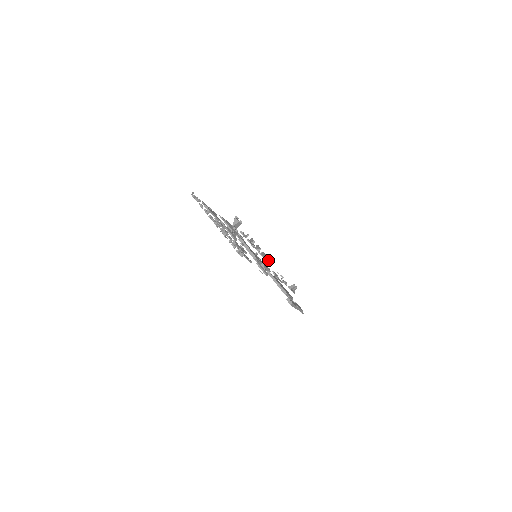
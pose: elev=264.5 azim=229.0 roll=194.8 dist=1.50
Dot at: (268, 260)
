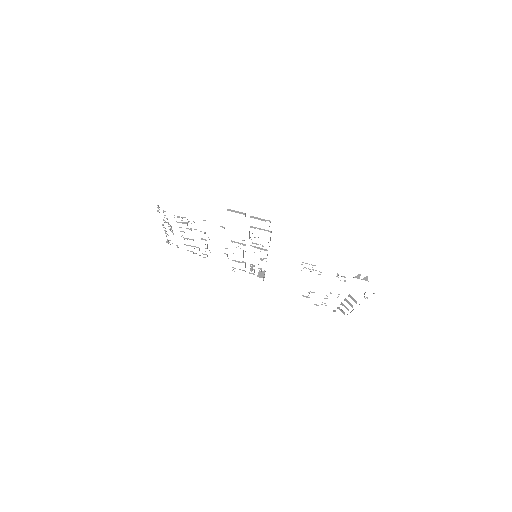
Dot at: occluded
